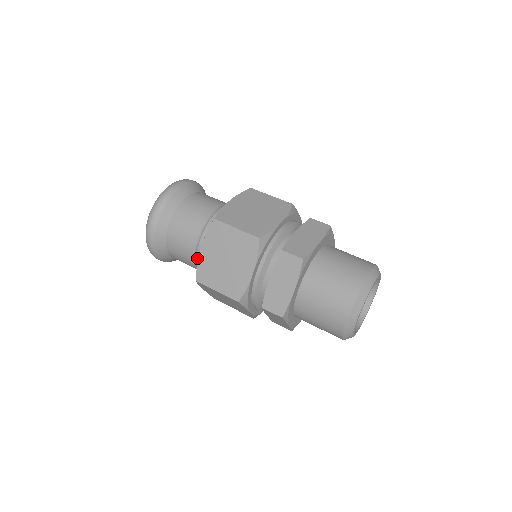
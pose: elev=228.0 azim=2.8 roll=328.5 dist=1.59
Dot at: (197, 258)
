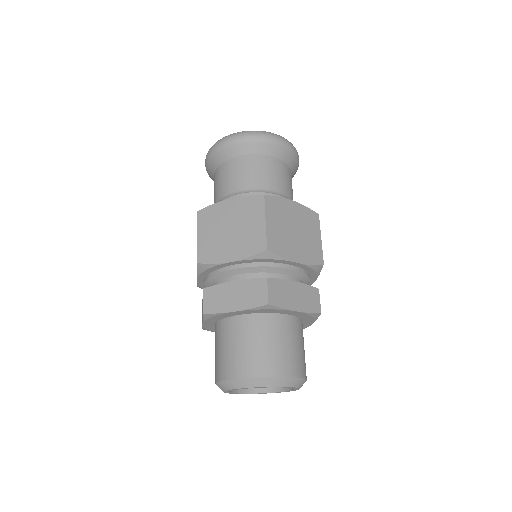
Dot at: occluded
